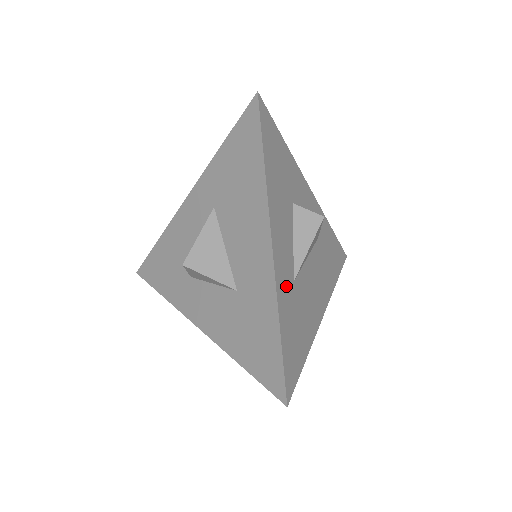
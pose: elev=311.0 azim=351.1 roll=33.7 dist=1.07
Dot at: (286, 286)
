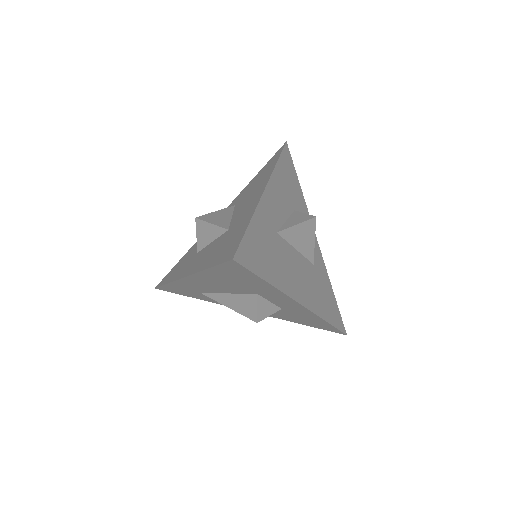
Dot at: (268, 221)
